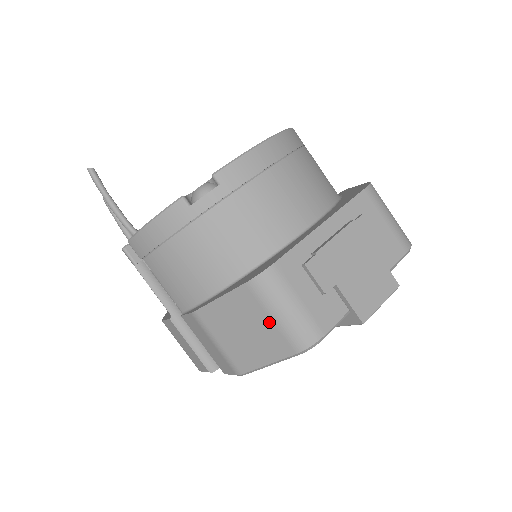
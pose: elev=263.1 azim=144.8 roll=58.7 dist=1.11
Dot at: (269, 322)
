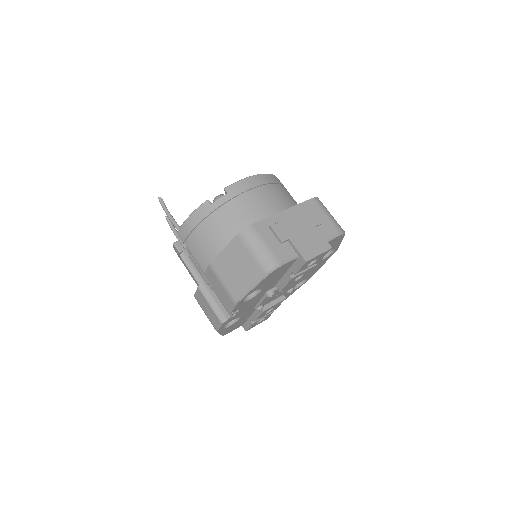
Dot at: (250, 257)
